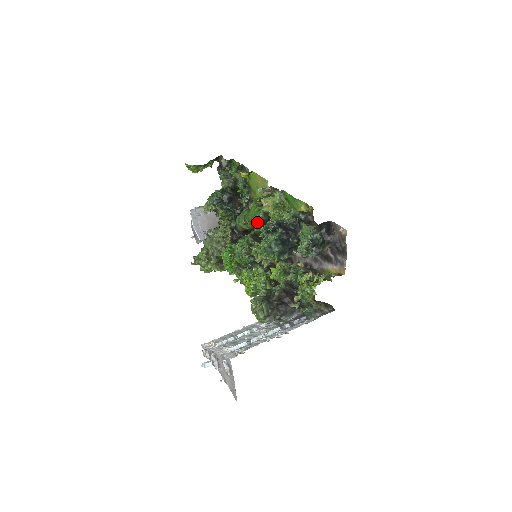
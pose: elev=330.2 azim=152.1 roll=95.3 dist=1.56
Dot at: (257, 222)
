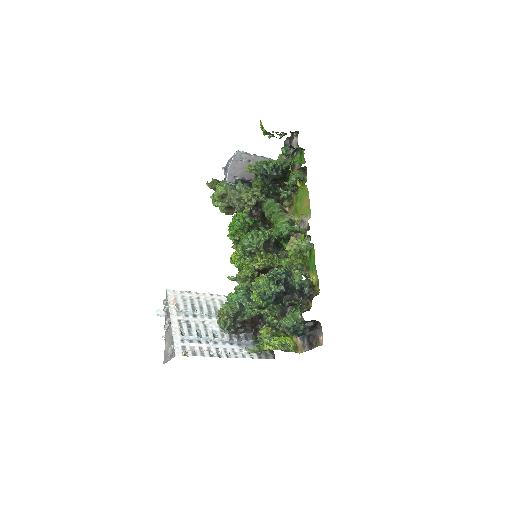
Dot at: (277, 235)
